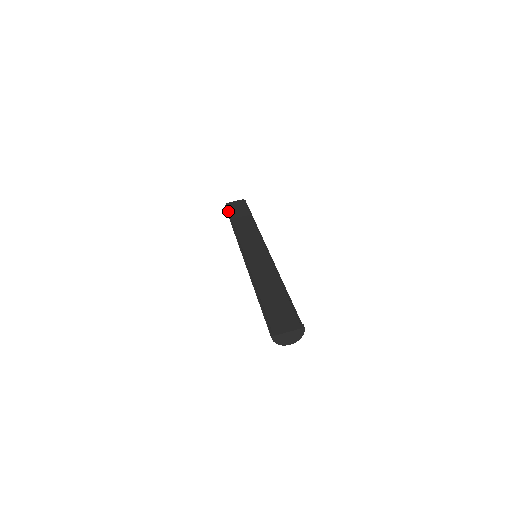
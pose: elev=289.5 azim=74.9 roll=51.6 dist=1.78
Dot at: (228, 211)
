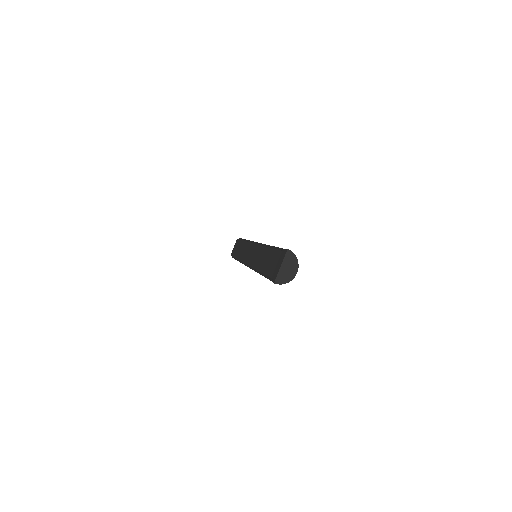
Dot at: (233, 257)
